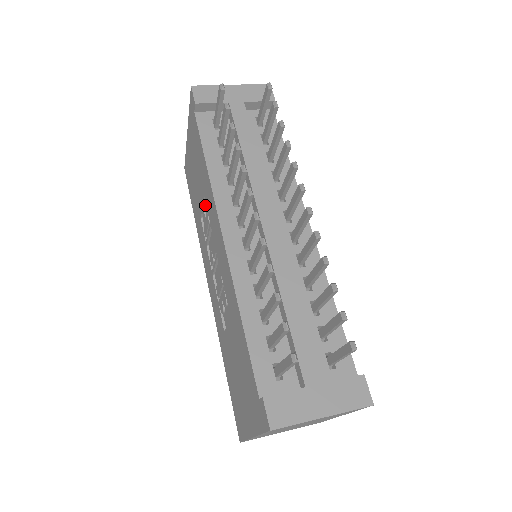
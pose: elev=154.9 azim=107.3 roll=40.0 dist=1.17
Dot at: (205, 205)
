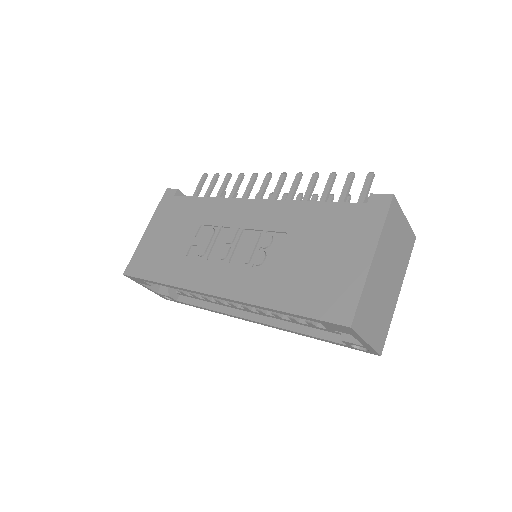
Dot at: (197, 236)
